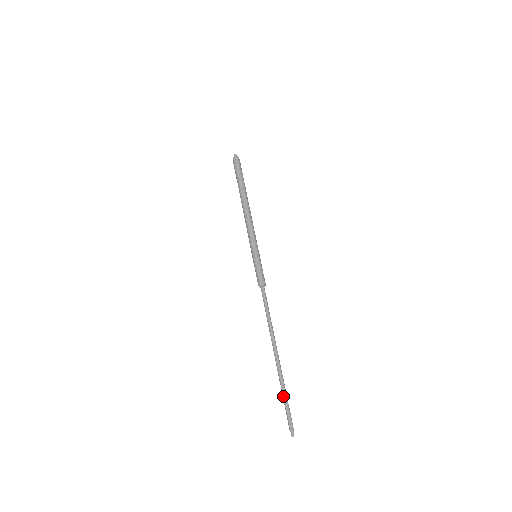
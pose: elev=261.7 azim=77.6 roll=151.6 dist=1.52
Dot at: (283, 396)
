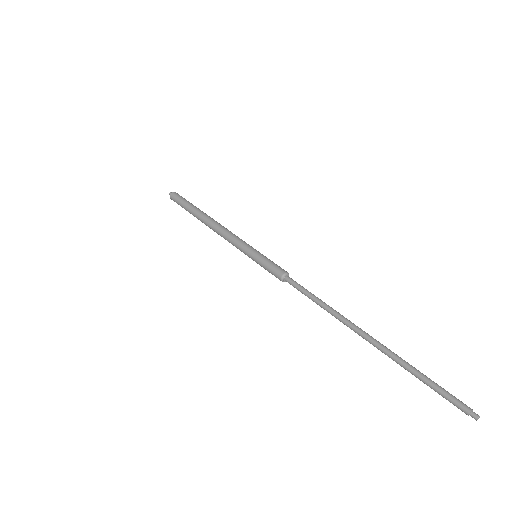
Dot at: (416, 373)
